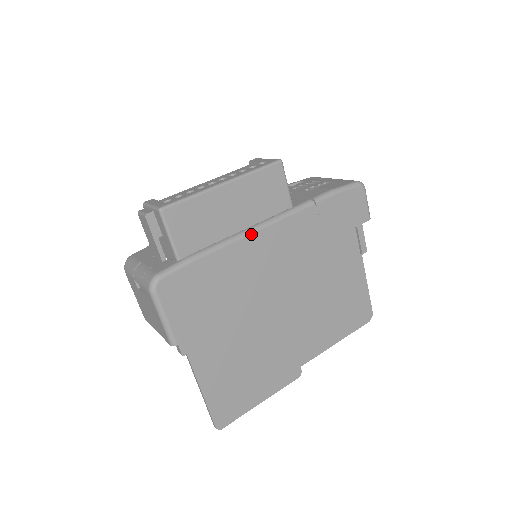
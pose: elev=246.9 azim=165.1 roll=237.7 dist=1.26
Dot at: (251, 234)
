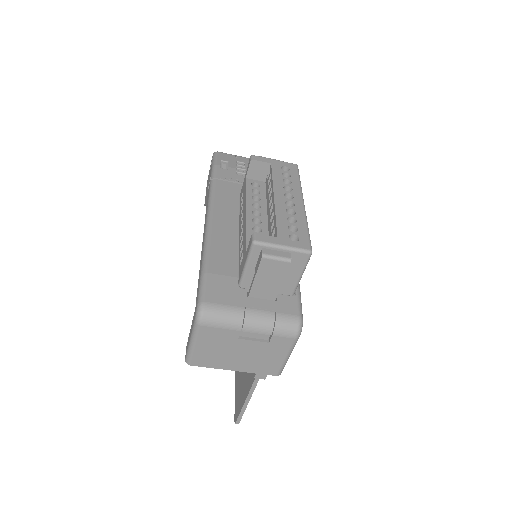
Dot at: occluded
